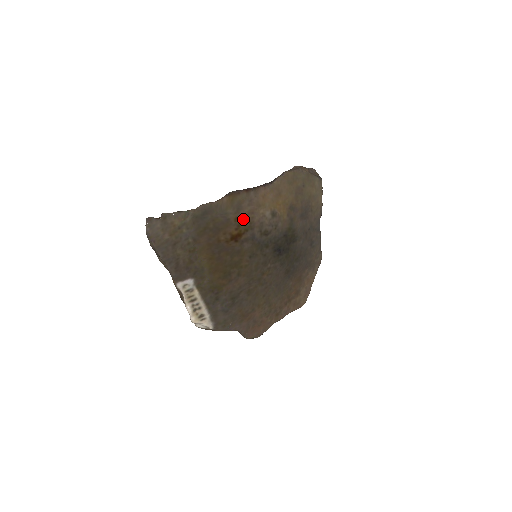
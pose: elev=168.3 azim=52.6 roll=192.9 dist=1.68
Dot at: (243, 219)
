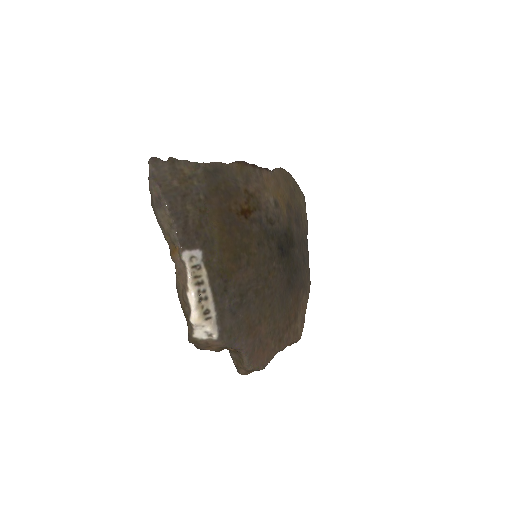
Dot at: (251, 194)
